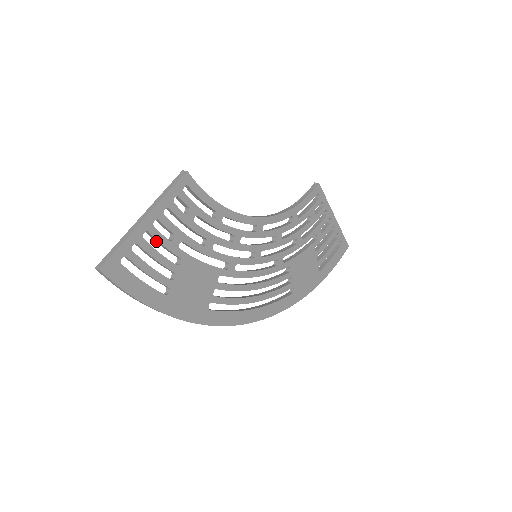
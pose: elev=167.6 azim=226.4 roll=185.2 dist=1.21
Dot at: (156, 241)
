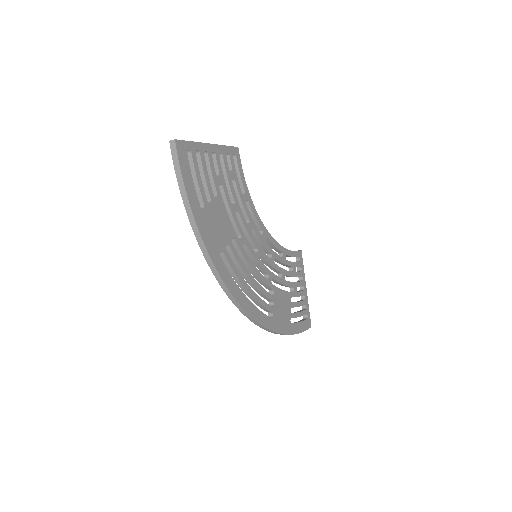
Dot at: (207, 169)
